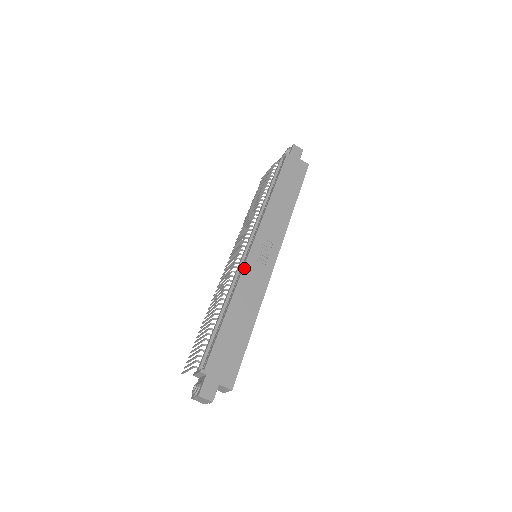
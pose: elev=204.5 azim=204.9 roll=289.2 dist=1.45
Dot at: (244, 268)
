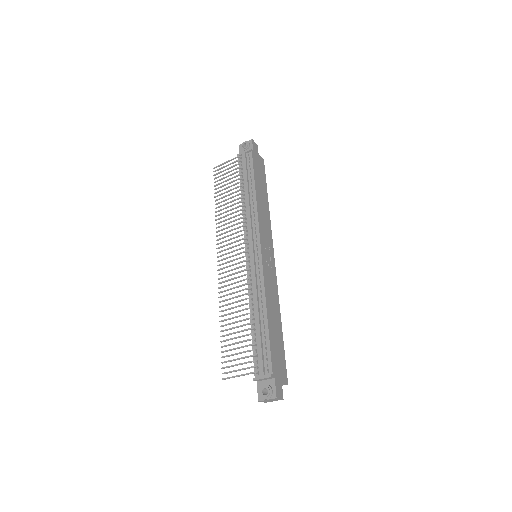
Dot at: (263, 272)
